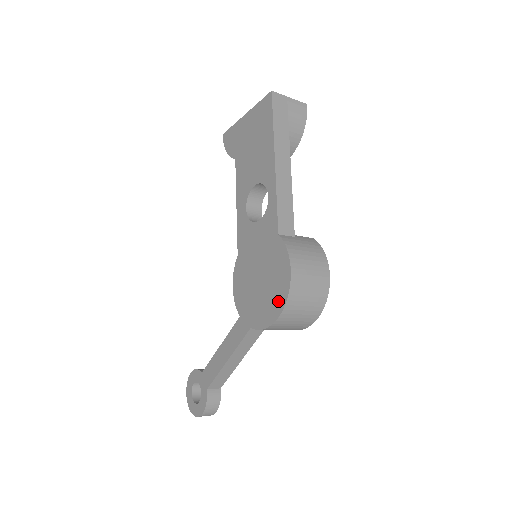
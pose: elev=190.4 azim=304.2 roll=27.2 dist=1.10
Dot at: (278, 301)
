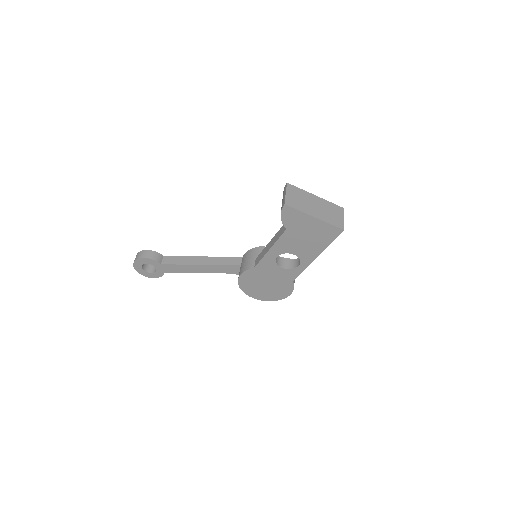
Dot at: (274, 298)
